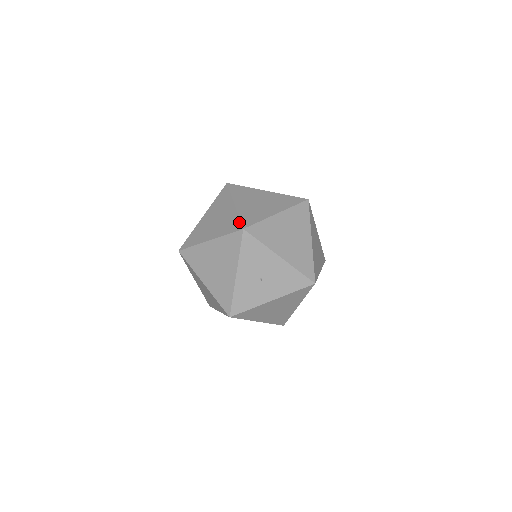
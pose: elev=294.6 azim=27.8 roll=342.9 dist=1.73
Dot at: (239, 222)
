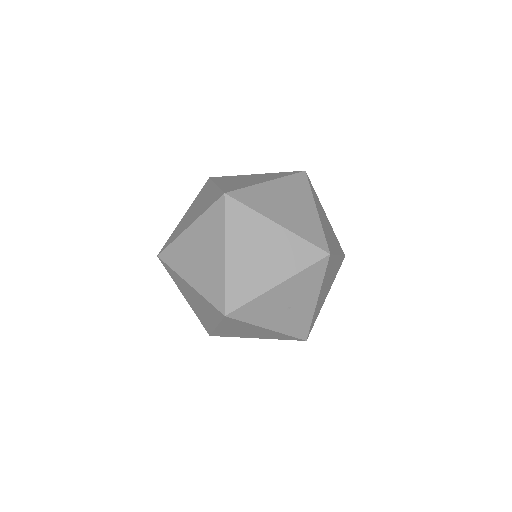
Dot at: (214, 308)
